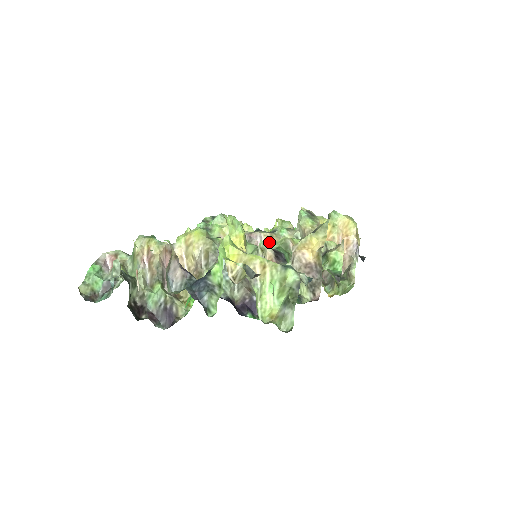
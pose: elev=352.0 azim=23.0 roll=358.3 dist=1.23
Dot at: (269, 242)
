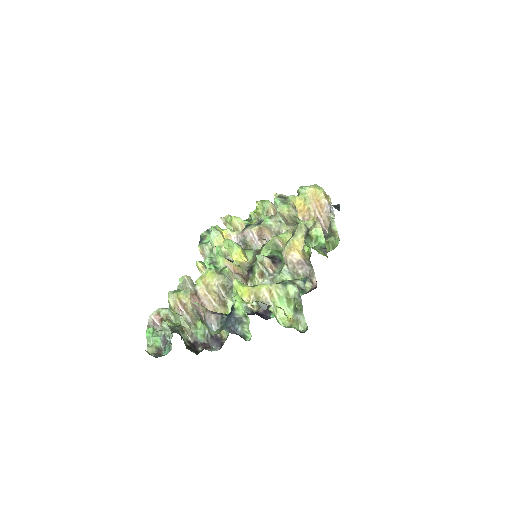
Dot at: (260, 232)
